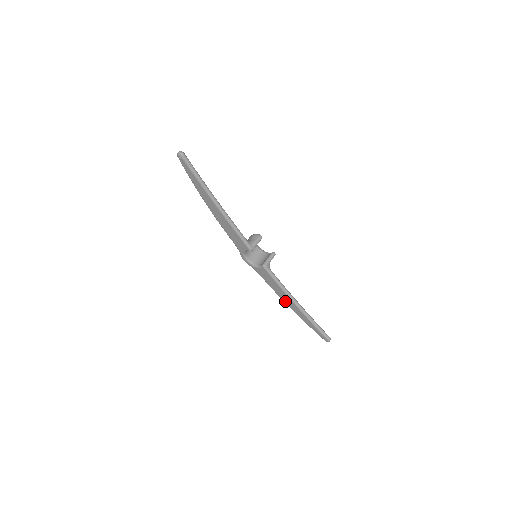
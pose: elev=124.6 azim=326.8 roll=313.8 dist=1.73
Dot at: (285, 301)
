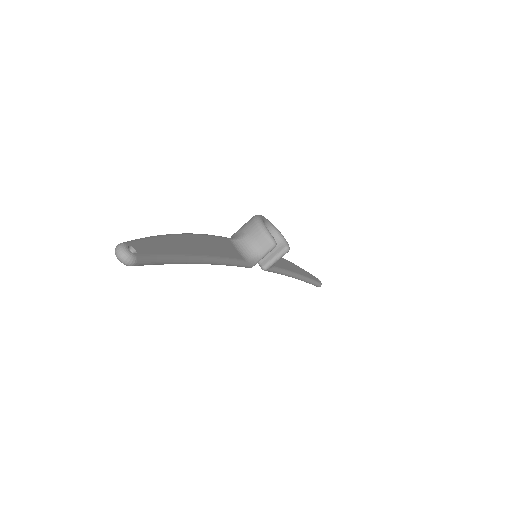
Dot at: occluded
